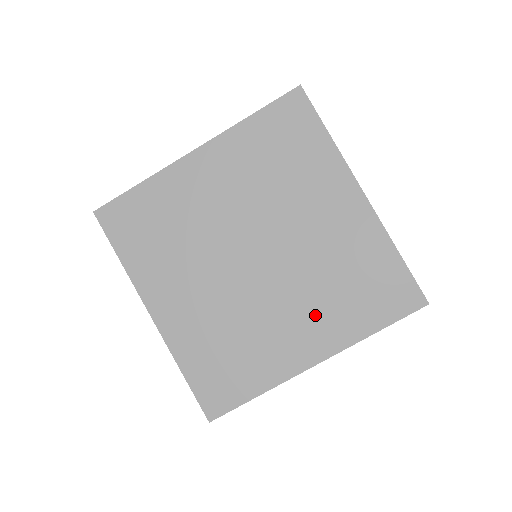
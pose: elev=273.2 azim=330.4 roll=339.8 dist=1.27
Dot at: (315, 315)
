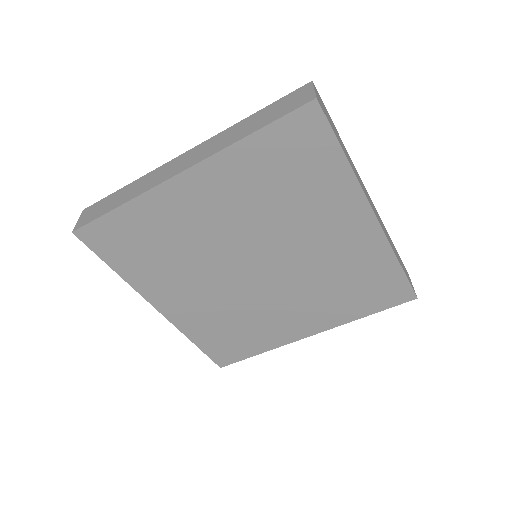
Dot at: (313, 307)
